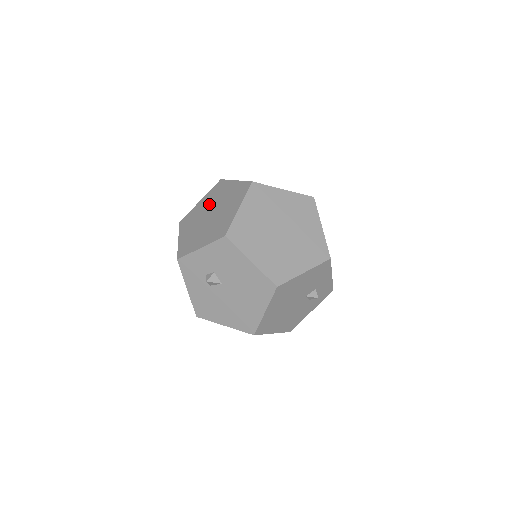
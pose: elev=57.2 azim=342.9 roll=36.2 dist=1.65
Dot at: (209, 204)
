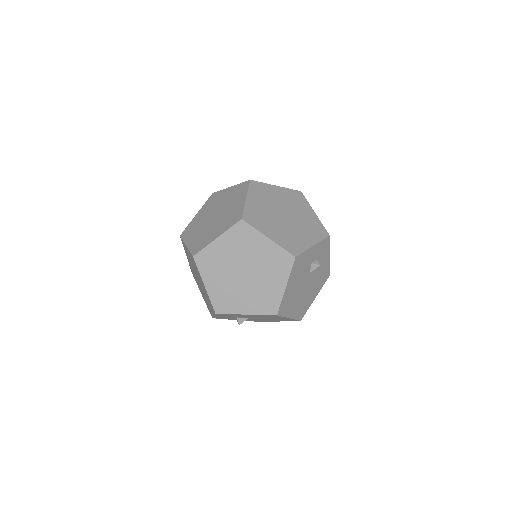
Dot at: occluded
